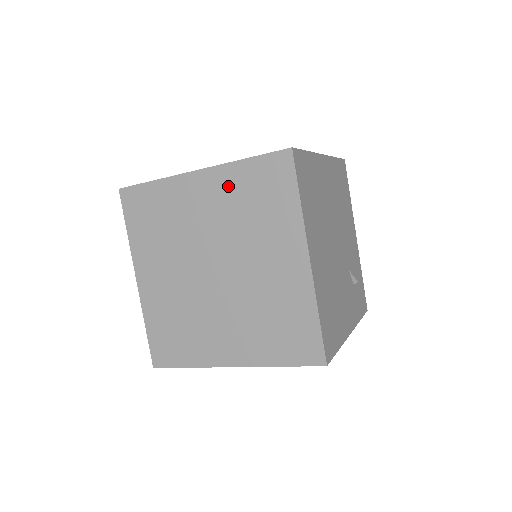
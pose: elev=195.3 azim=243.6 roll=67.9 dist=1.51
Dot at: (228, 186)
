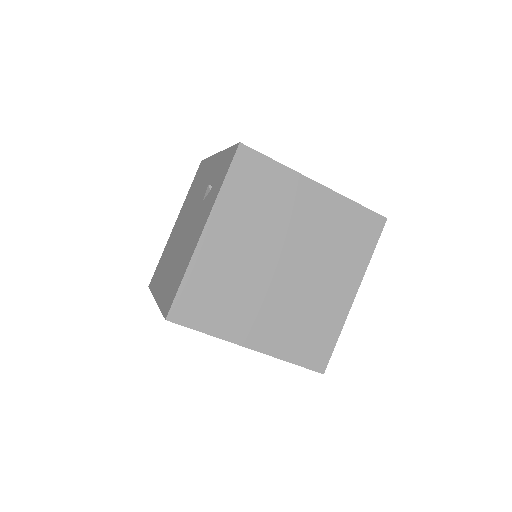
Dot at: (334, 212)
